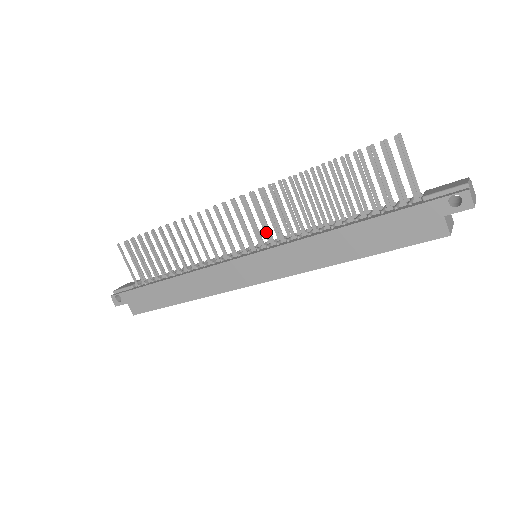
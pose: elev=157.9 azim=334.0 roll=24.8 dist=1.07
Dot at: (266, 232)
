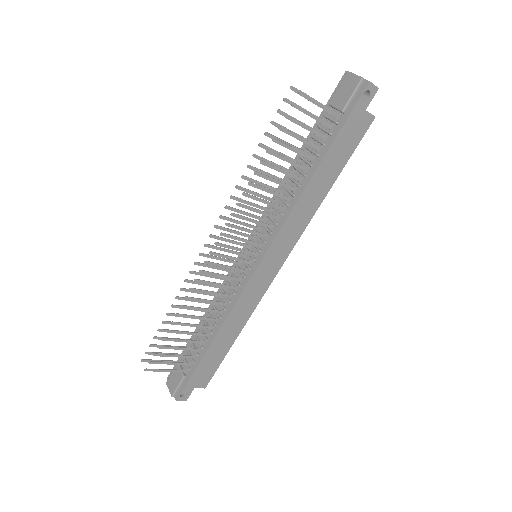
Dot at: (248, 236)
